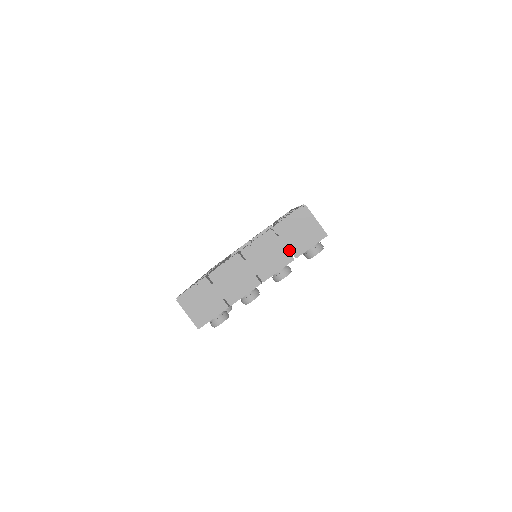
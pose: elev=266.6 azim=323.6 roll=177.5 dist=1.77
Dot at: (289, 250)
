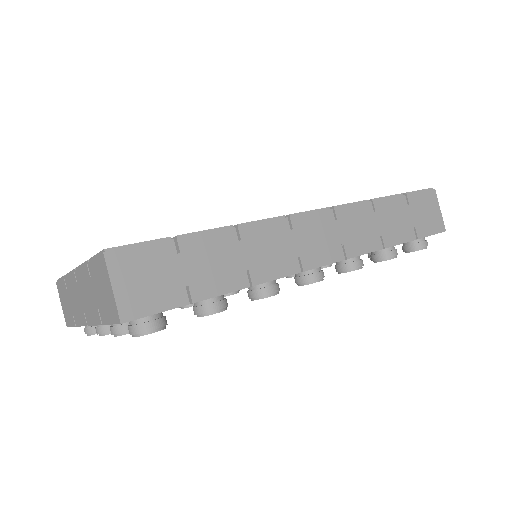
Dot at: (98, 307)
